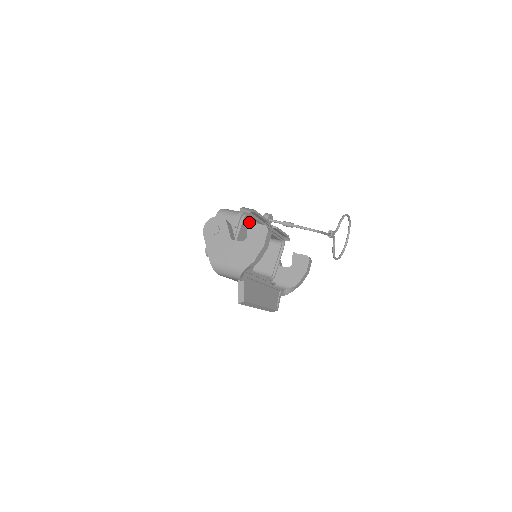
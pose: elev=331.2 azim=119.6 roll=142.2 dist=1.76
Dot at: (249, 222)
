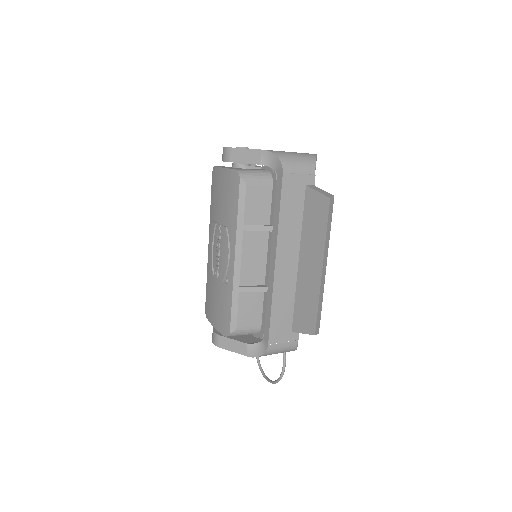
Dot at: occluded
